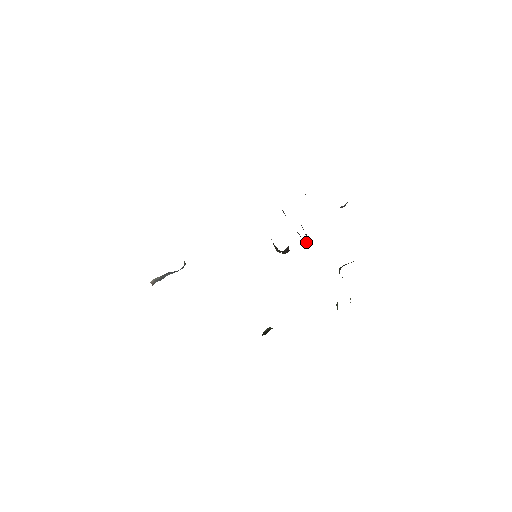
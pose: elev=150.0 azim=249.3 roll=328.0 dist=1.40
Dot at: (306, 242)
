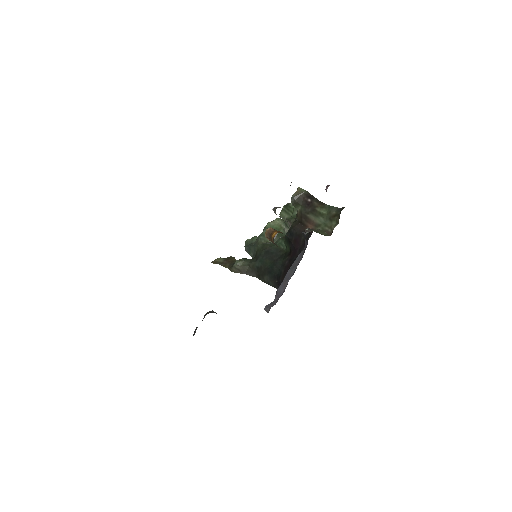
Dot at: (306, 233)
